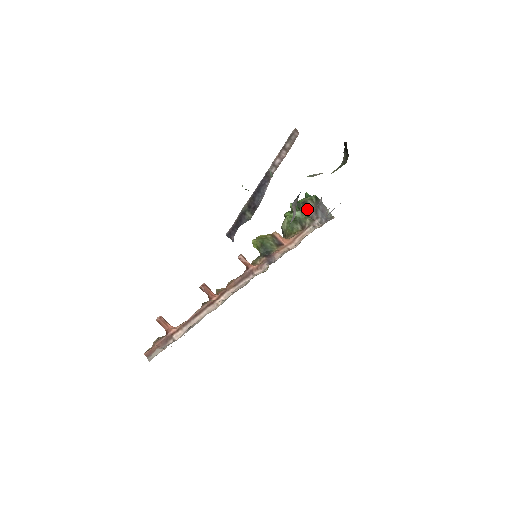
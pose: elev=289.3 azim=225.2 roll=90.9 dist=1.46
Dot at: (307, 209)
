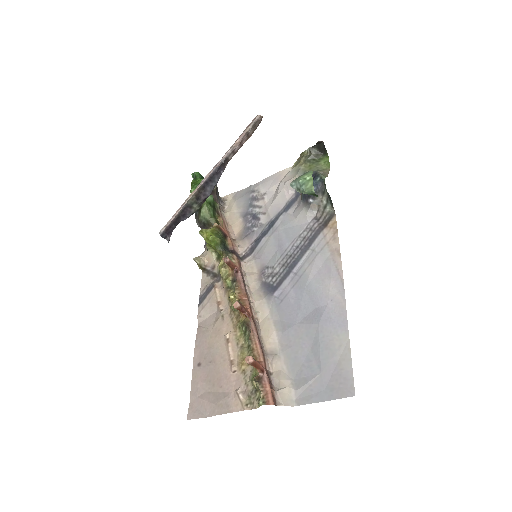
Dot at: (212, 192)
